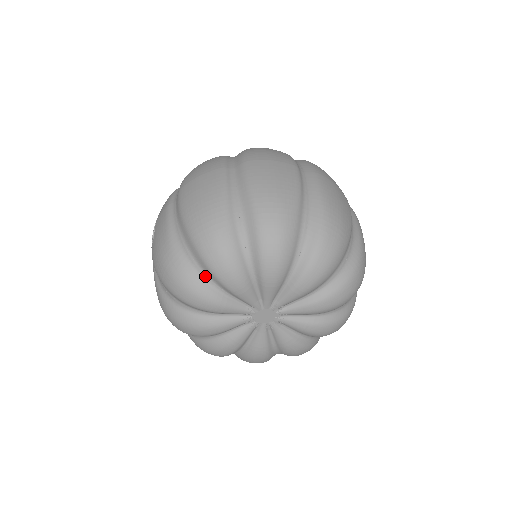
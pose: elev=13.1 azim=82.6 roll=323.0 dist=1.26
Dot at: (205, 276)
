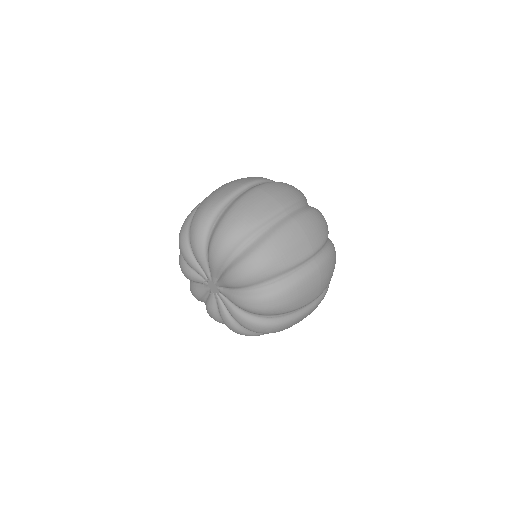
Dot at: occluded
